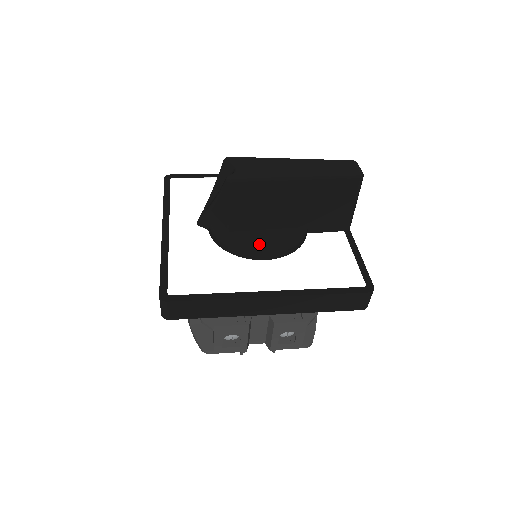
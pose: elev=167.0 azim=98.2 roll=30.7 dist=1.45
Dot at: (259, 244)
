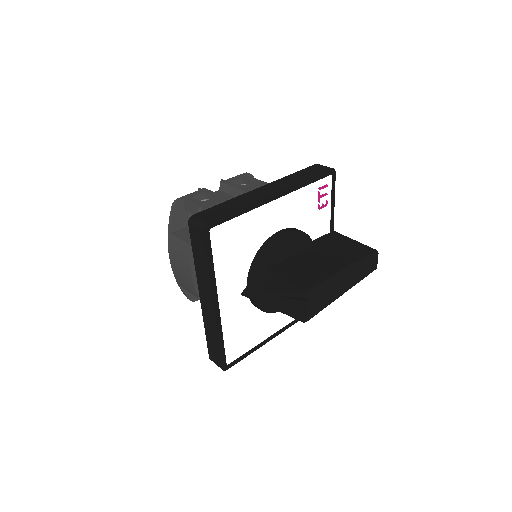
Dot at: occluded
